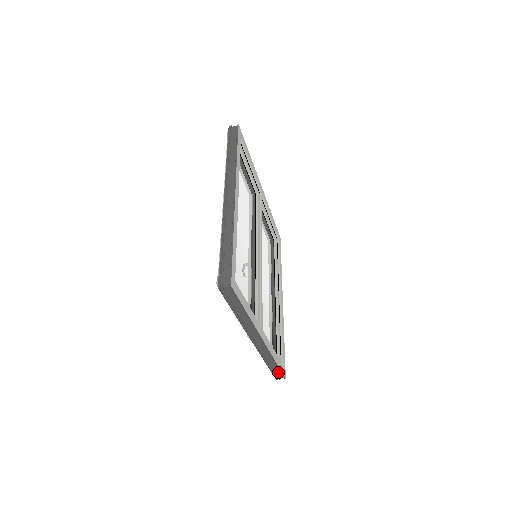
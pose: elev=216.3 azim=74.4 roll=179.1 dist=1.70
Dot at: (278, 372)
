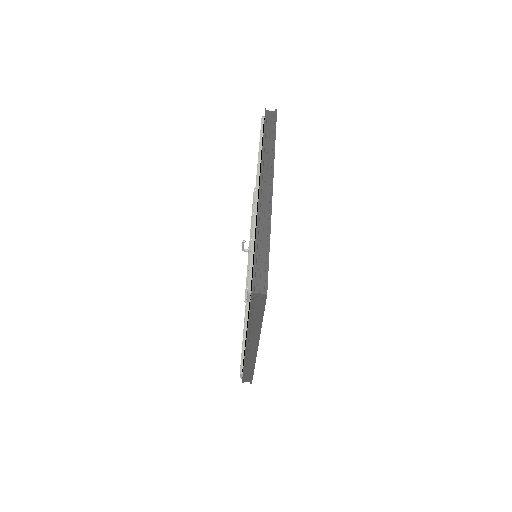
Dot at: (262, 272)
